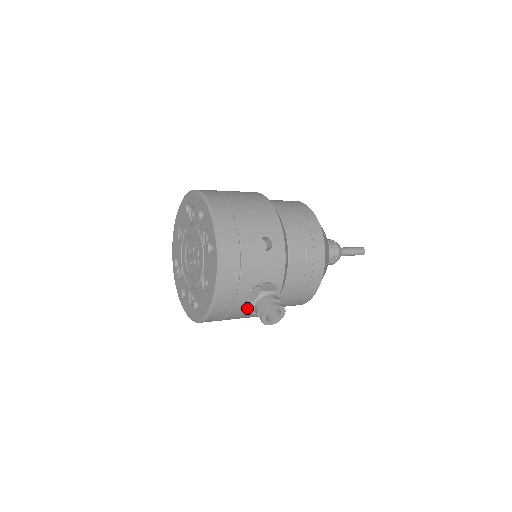
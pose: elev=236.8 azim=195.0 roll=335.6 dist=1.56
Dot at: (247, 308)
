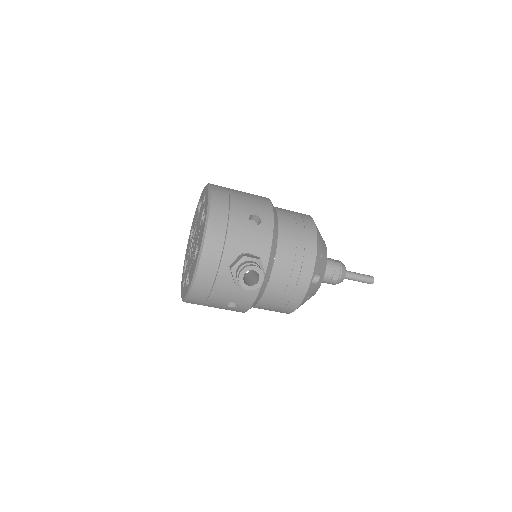
Dot at: (232, 282)
